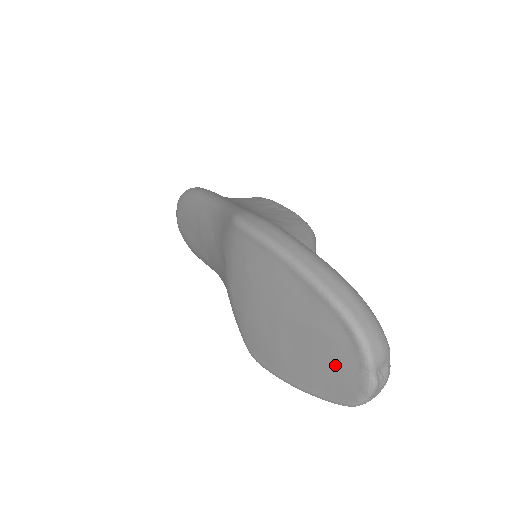
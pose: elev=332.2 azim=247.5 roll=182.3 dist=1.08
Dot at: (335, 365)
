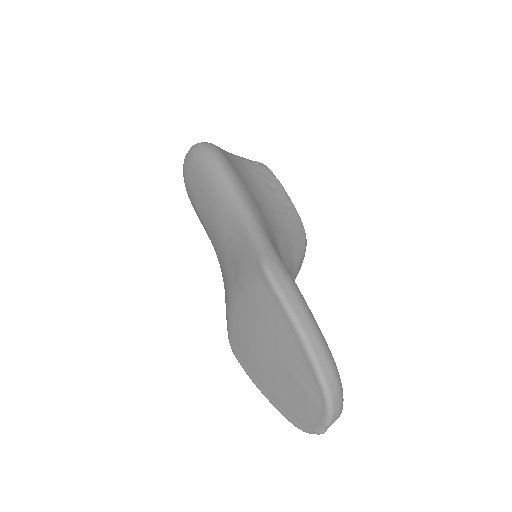
Dot at: (301, 408)
